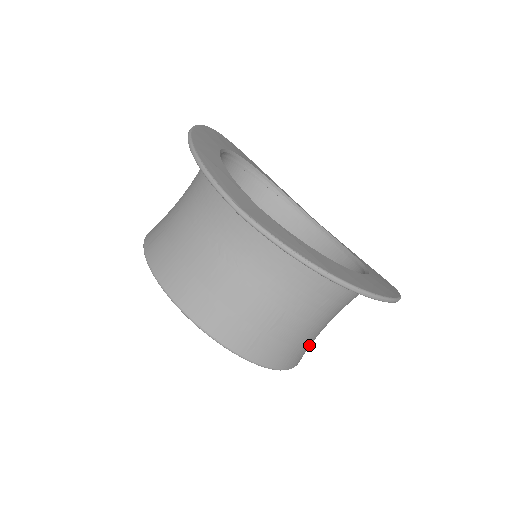
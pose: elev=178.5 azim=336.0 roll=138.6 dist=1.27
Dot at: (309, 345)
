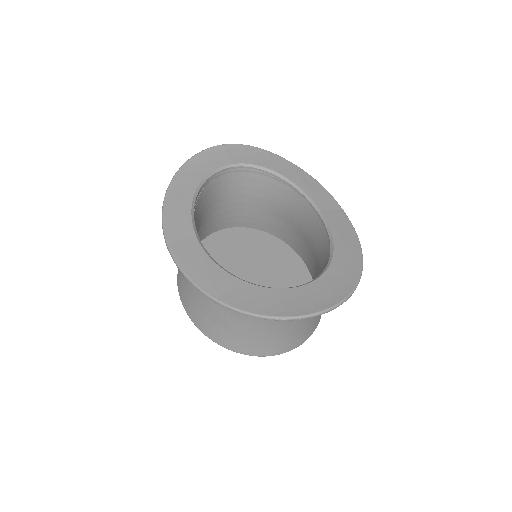
Dot at: (285, 338)
